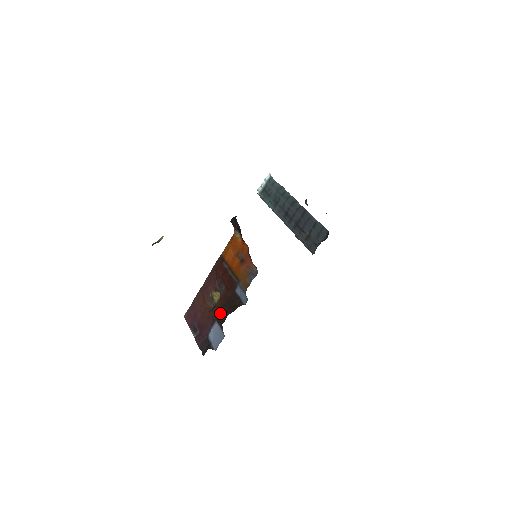
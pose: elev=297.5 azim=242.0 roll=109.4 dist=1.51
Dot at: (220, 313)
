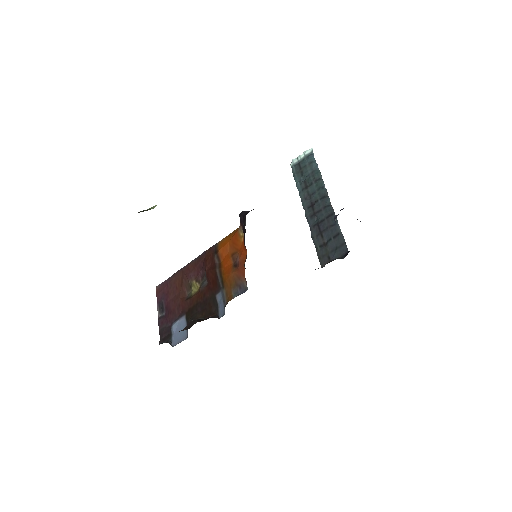
Dot at: (192, 309)
